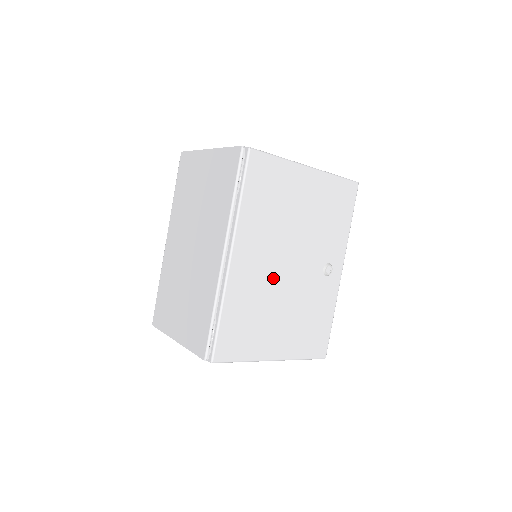
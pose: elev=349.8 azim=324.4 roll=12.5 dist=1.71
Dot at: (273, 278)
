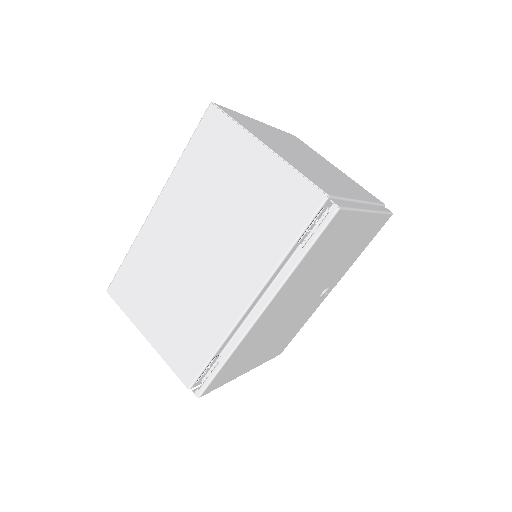
Dot at: (283, 316)
